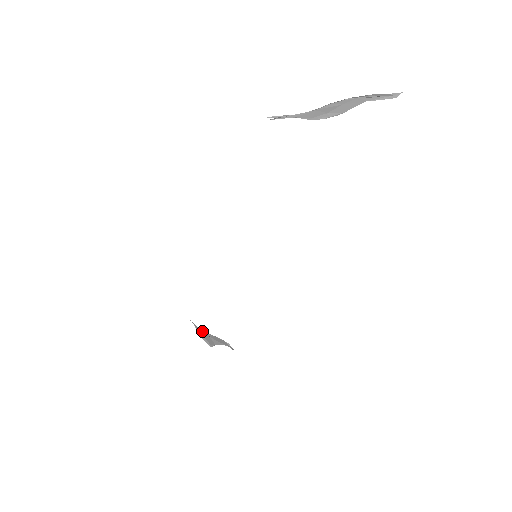
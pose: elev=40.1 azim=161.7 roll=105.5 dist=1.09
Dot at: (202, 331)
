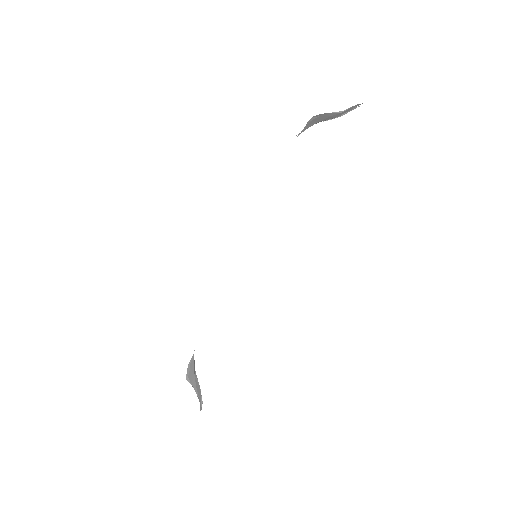
Dot at: (194, 365)
